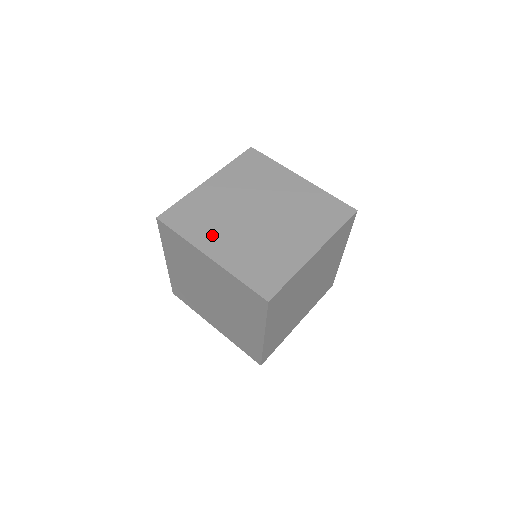
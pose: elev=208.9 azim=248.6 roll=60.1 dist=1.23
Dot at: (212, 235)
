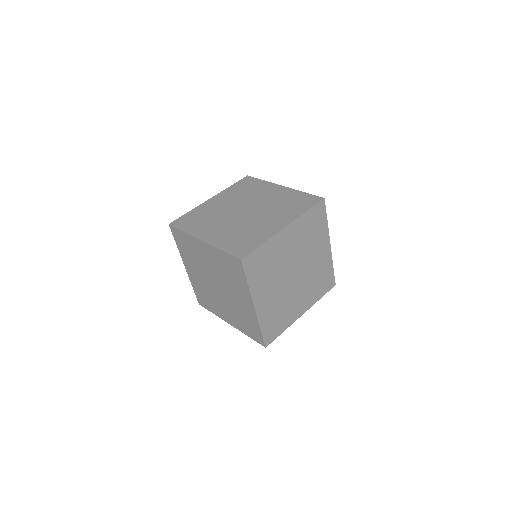
Dot at: (264, 287)
